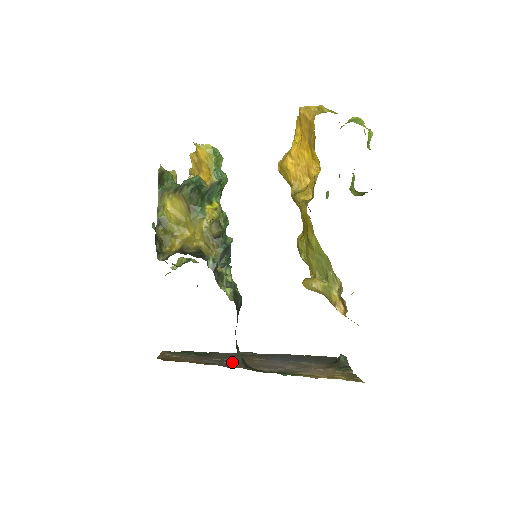
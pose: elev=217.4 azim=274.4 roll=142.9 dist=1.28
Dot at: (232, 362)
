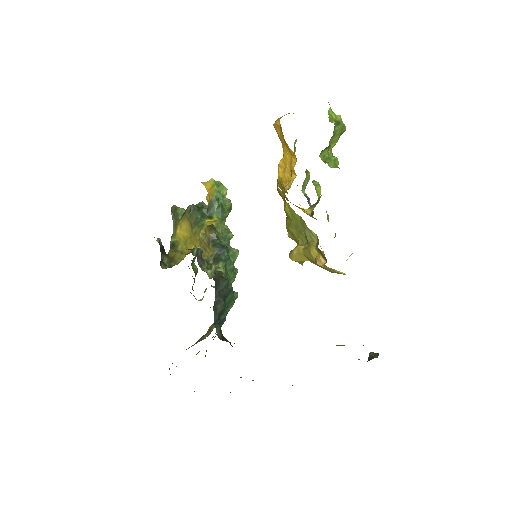
Dot at: occluded
